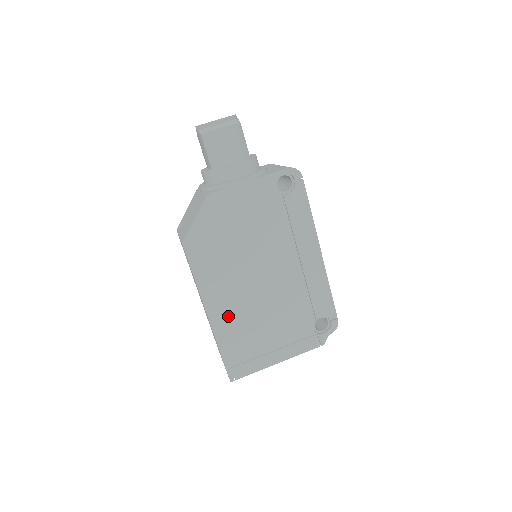
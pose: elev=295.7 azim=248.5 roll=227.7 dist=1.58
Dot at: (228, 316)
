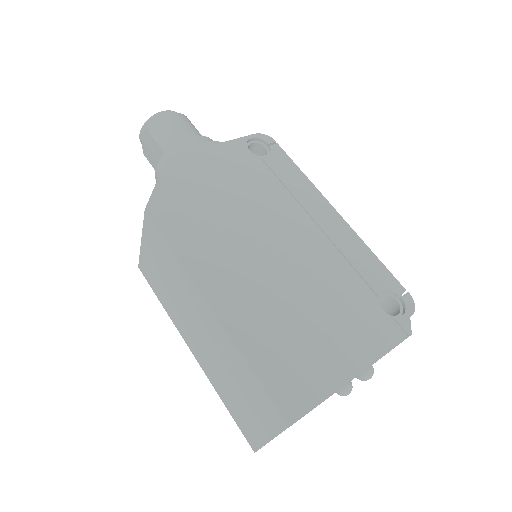
Dot at: (242, 303)
